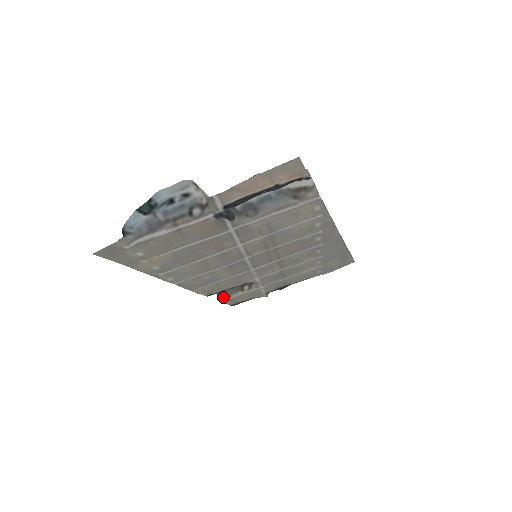
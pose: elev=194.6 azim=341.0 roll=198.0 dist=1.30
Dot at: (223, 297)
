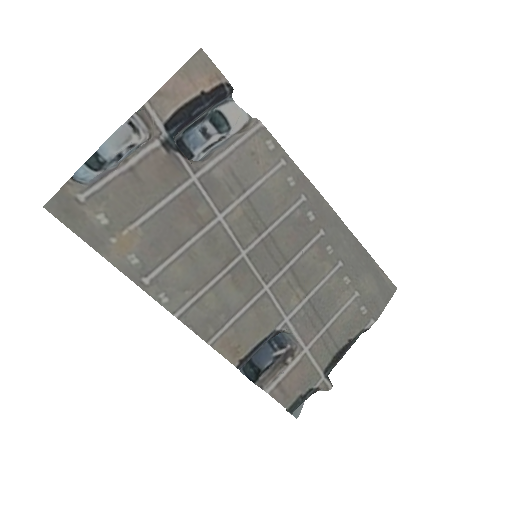
Dot at: (267, 384)
